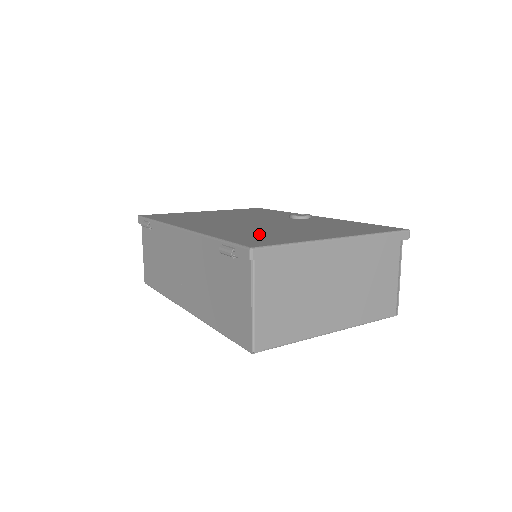
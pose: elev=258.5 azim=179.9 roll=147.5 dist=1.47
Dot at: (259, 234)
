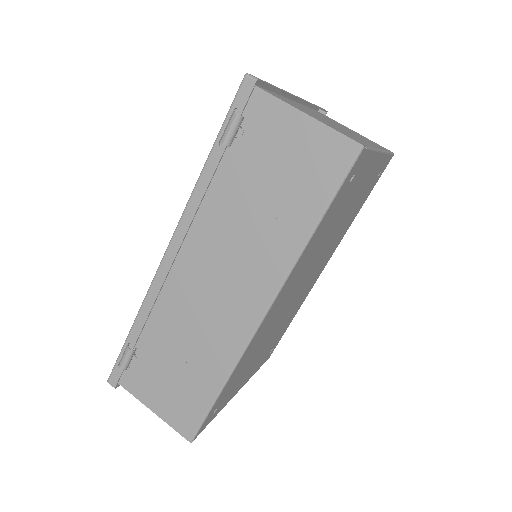
Dot at: occluded
